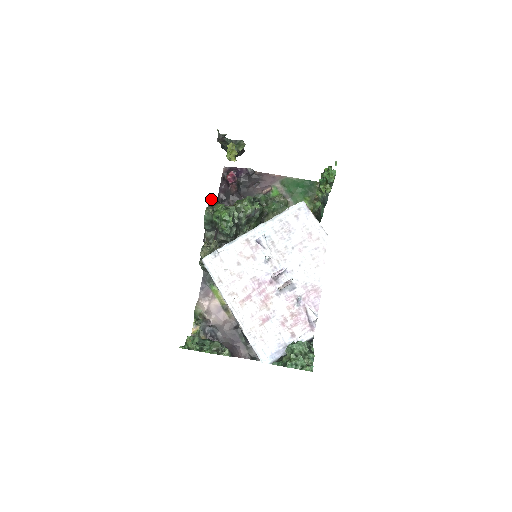
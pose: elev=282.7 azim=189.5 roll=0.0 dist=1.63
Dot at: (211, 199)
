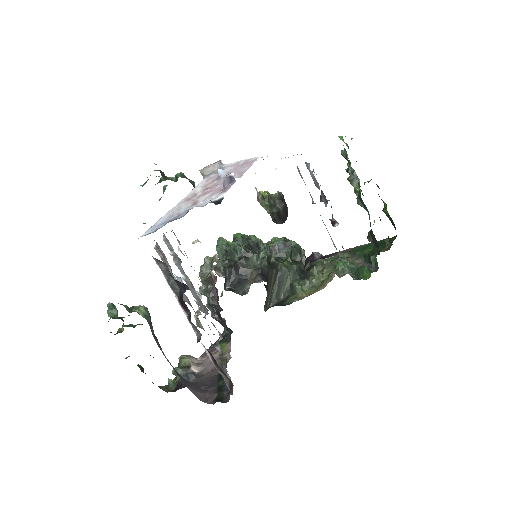
Dot at: occluded
